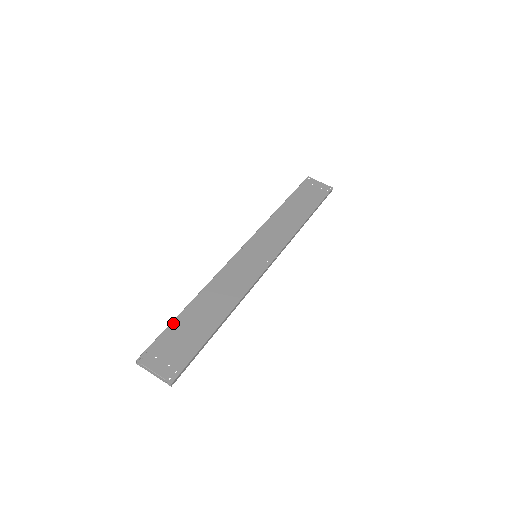
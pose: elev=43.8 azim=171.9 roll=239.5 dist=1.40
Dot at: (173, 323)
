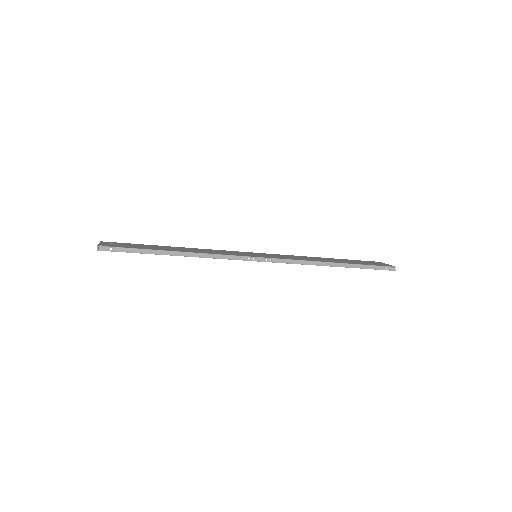
Dot at: (146, 245)
